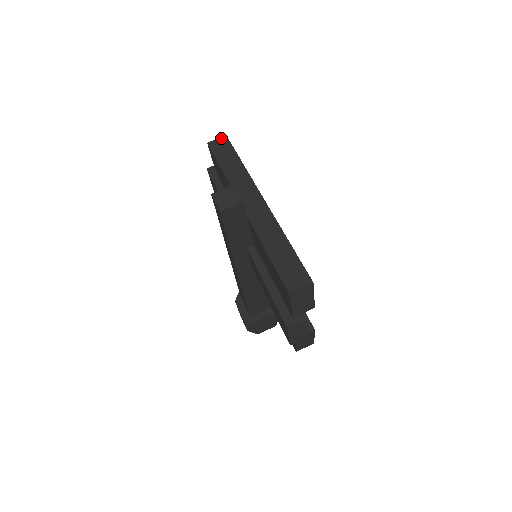
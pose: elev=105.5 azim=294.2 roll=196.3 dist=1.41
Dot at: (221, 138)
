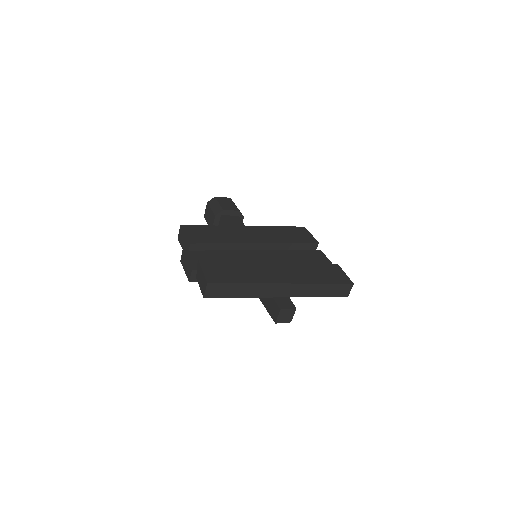
Dot at: (207, 288)
